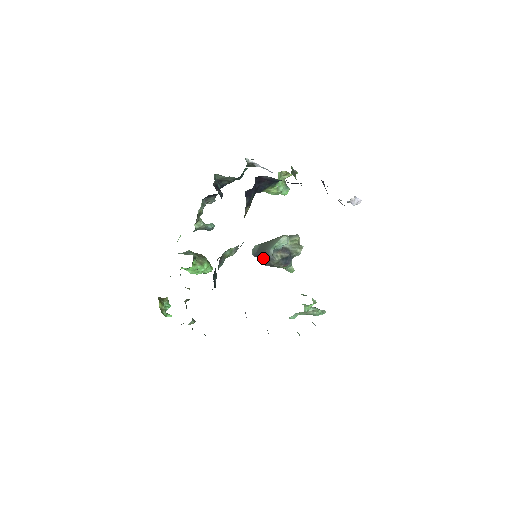
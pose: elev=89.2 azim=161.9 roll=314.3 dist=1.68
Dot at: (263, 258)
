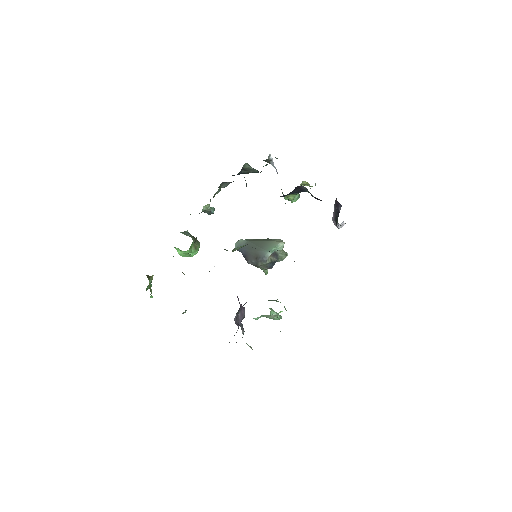
Dot at: (252, 256)
